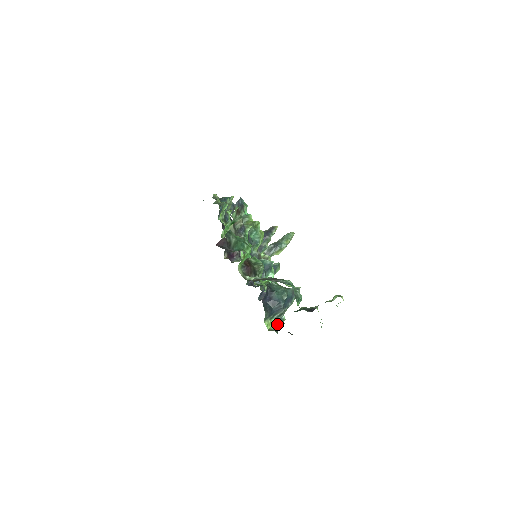
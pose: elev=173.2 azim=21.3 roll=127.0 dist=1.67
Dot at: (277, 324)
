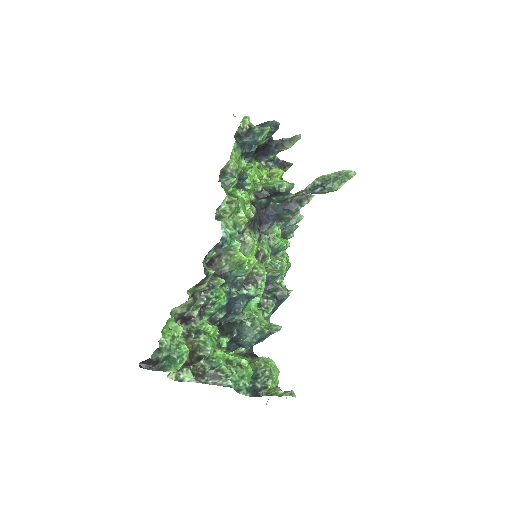
Dot at: occluded
